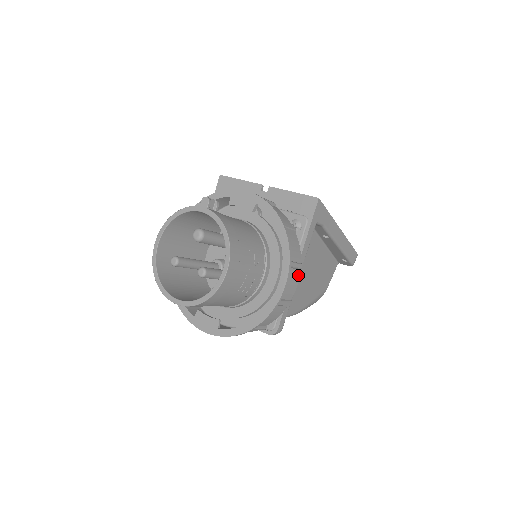
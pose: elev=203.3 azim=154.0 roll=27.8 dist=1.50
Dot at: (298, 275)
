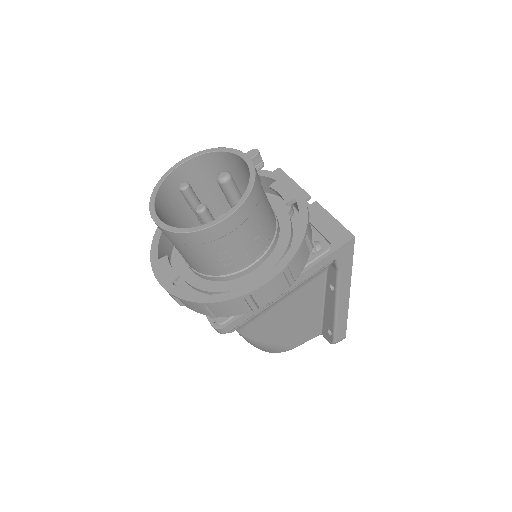
Dot at: (284, 289)
